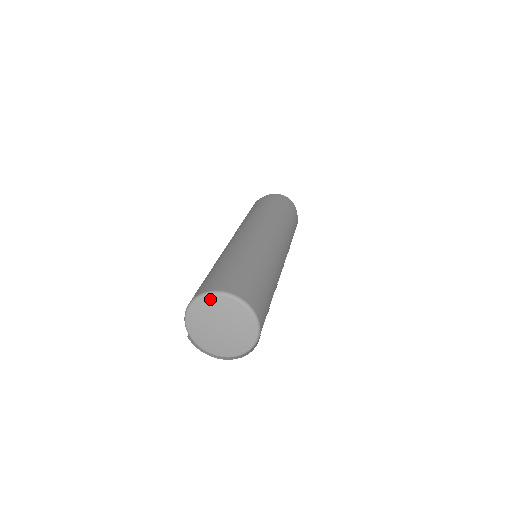
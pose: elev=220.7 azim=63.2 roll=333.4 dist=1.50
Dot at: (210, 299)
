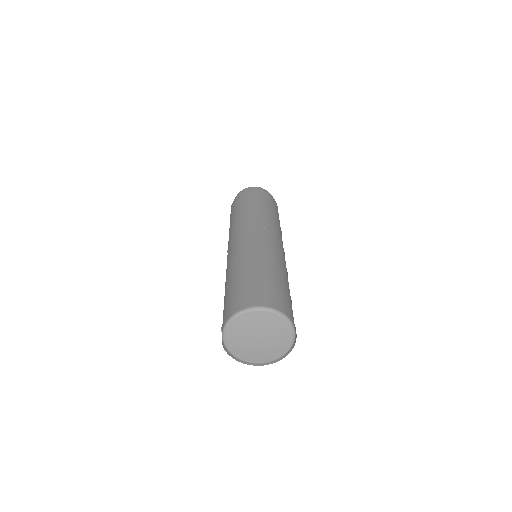
Dot at: (257, 314)
